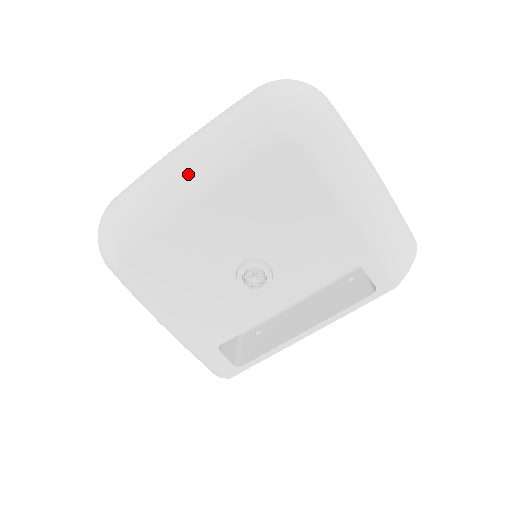
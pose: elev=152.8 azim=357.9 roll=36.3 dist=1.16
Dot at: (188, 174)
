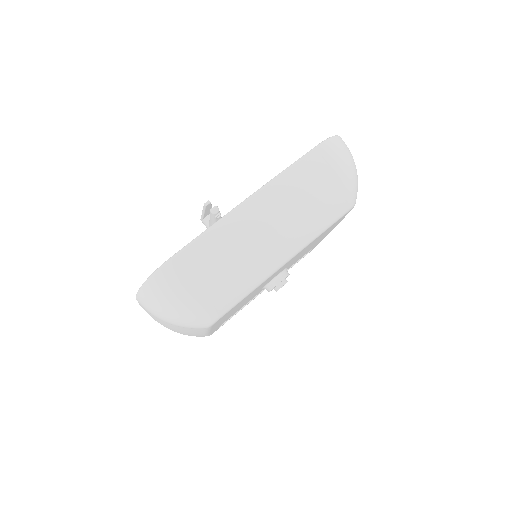
Dot at: (286, 243)
